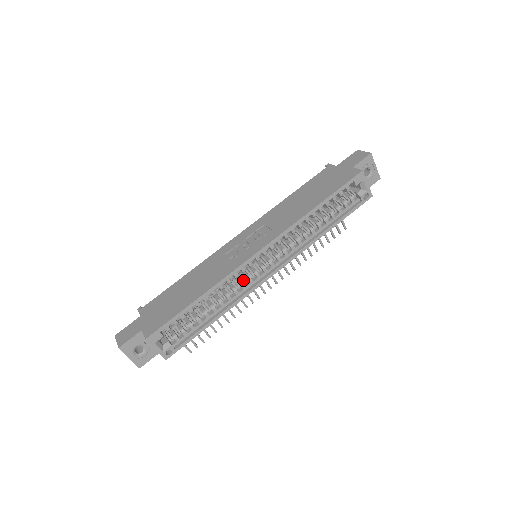
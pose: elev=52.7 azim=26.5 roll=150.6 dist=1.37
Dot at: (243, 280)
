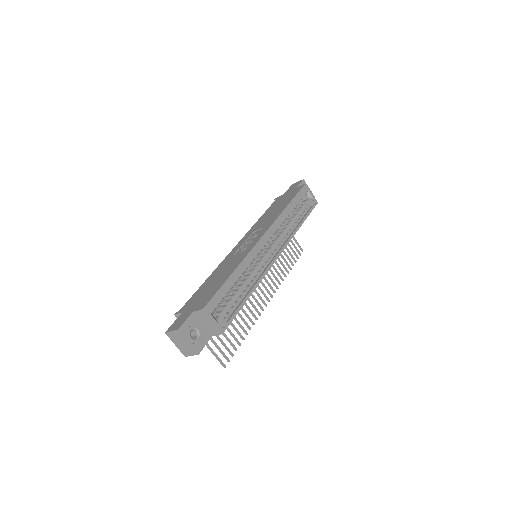
Dot at: (258, 264)
